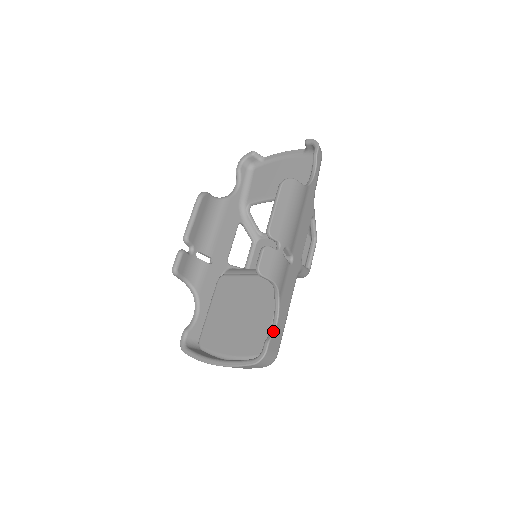
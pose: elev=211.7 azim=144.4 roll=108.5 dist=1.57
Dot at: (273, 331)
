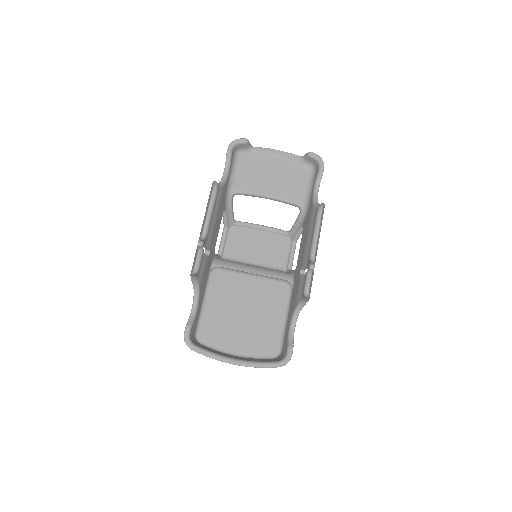
Dot at: (293, 337)
